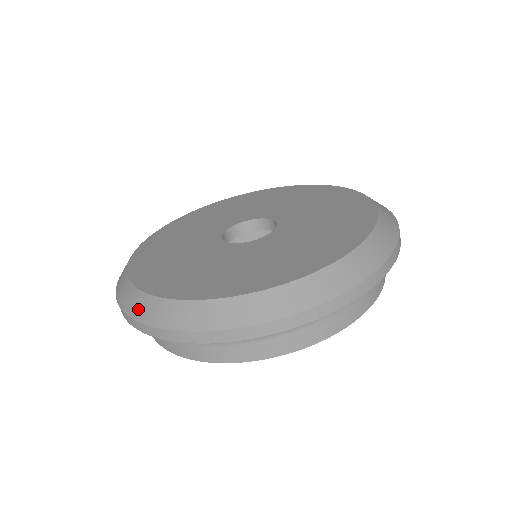
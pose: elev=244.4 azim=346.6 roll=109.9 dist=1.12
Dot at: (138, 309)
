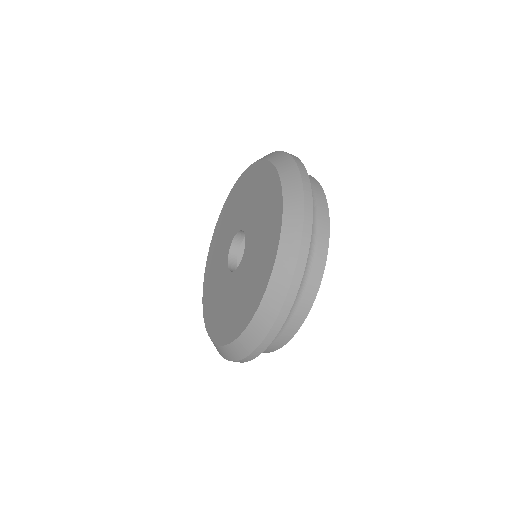
Dot at: occluded
